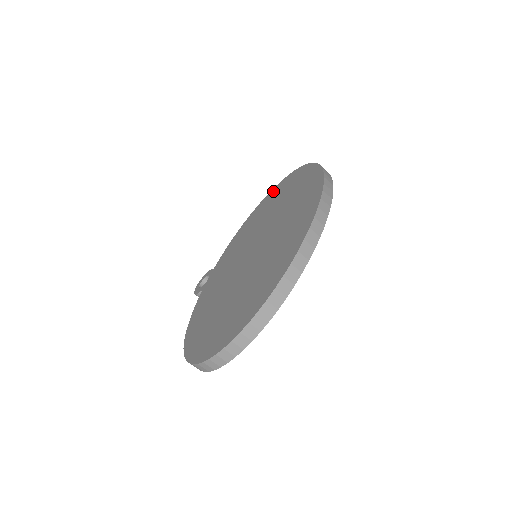
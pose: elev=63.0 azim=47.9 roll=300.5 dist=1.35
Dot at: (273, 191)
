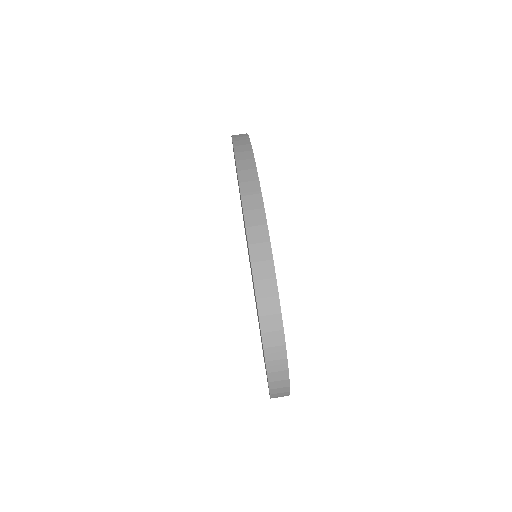
Dot at: occluded
